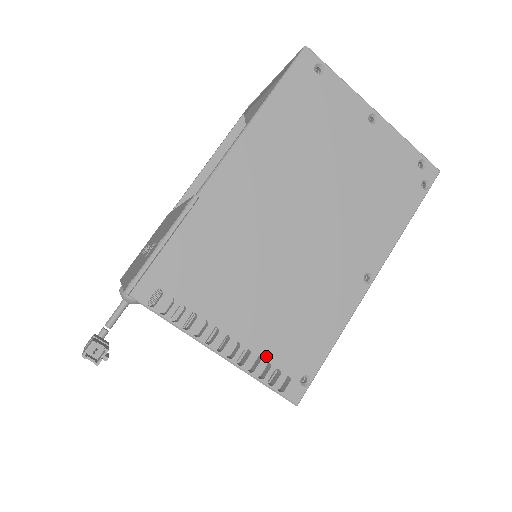
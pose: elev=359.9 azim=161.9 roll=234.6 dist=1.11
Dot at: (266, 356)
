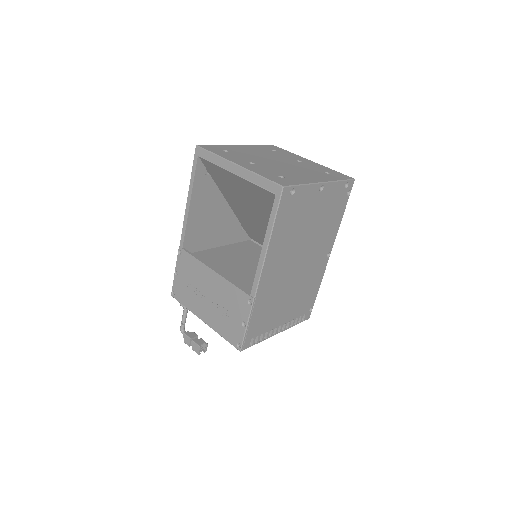
Dot at: (295, 317)
